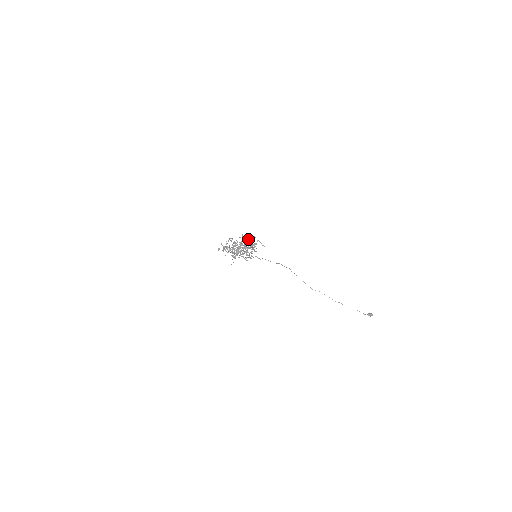
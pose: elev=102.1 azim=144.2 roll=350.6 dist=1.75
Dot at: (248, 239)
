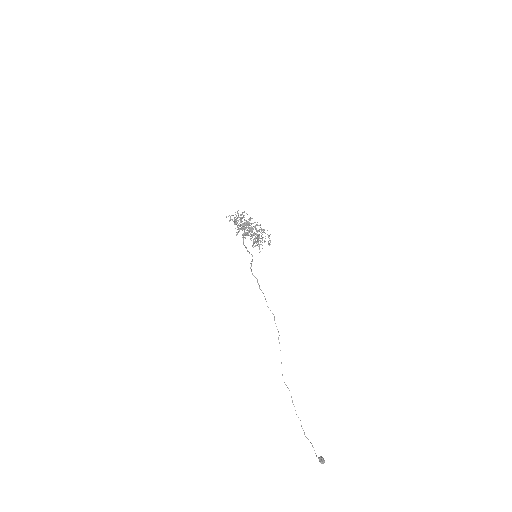
Dot at: occluded
